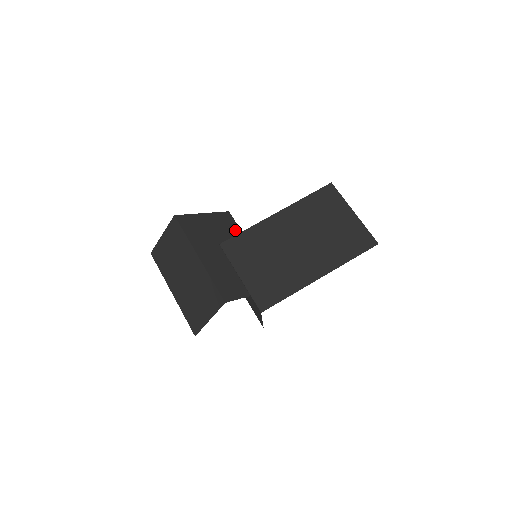
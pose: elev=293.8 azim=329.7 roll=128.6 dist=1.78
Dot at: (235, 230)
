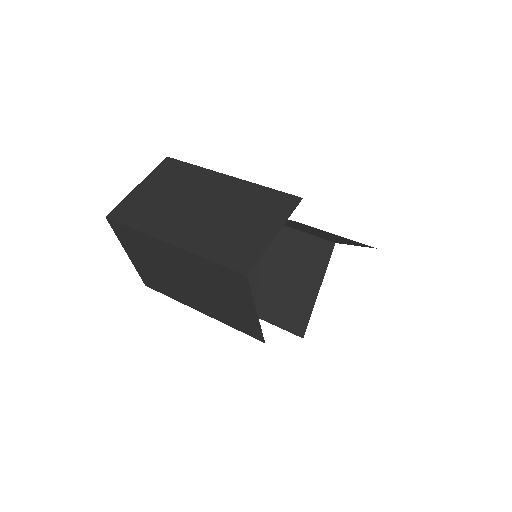
Dot at: occluded
